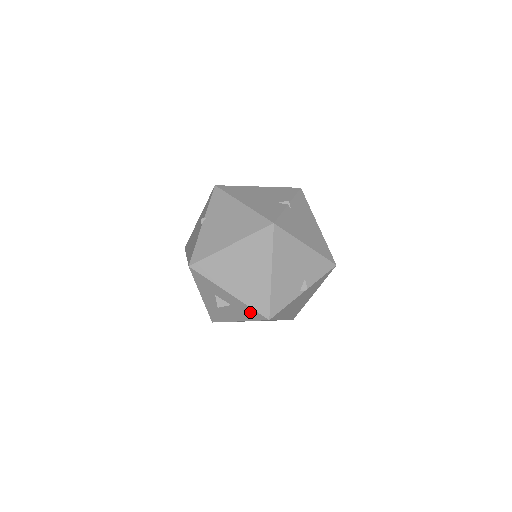
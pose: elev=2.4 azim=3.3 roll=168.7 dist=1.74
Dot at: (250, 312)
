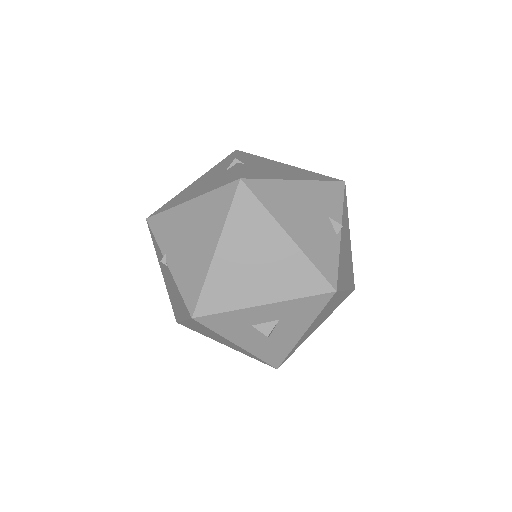
Dot at: (307, 305)
